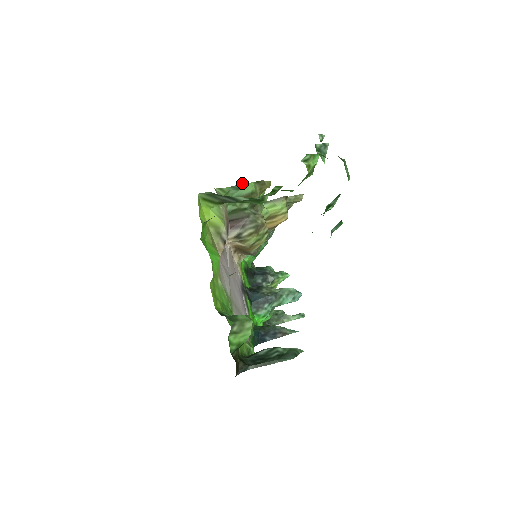
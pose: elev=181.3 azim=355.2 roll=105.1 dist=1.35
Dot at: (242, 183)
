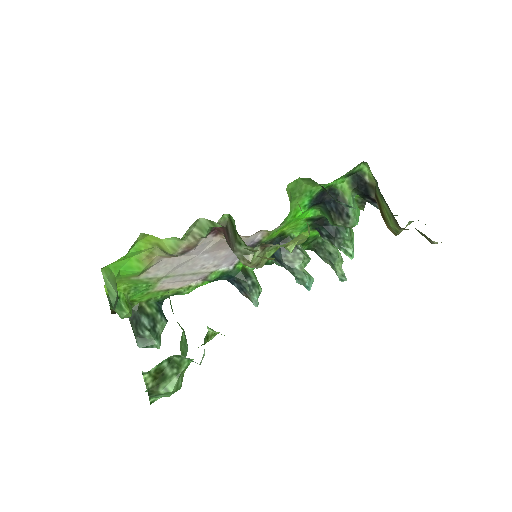
Dot at: occluded
